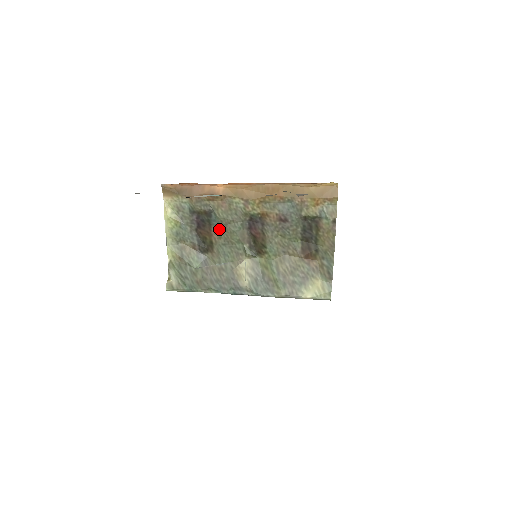
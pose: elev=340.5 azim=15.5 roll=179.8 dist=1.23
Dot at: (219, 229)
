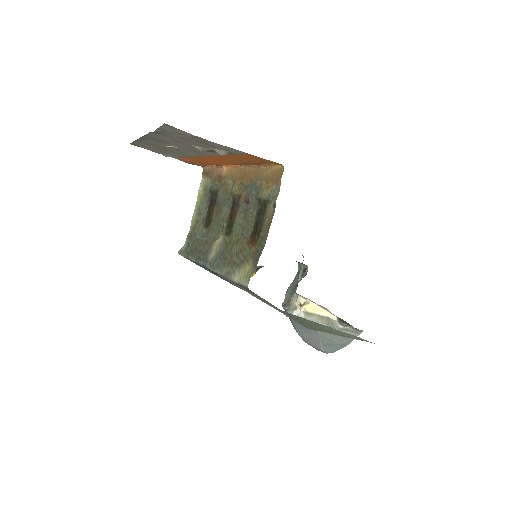
Dot at: (218, 207)
